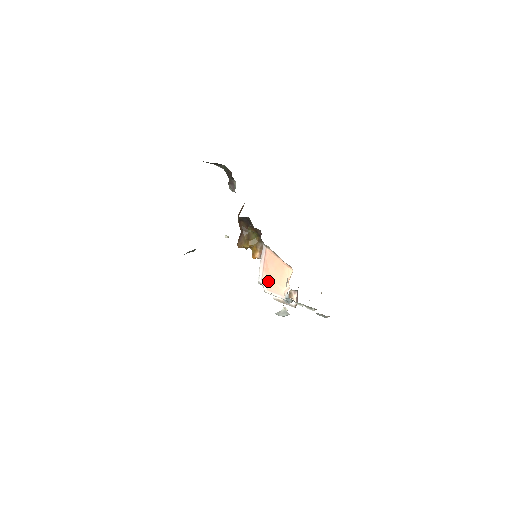
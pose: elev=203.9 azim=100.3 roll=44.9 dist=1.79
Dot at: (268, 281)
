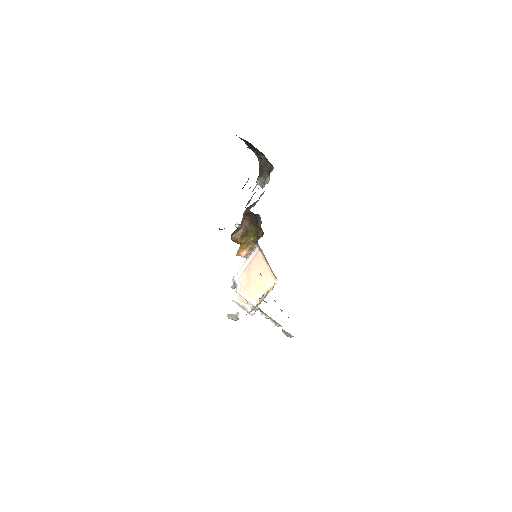
Dot at: (245, 283)
